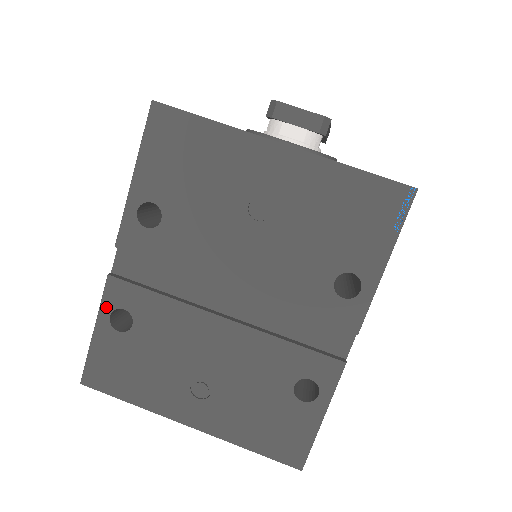
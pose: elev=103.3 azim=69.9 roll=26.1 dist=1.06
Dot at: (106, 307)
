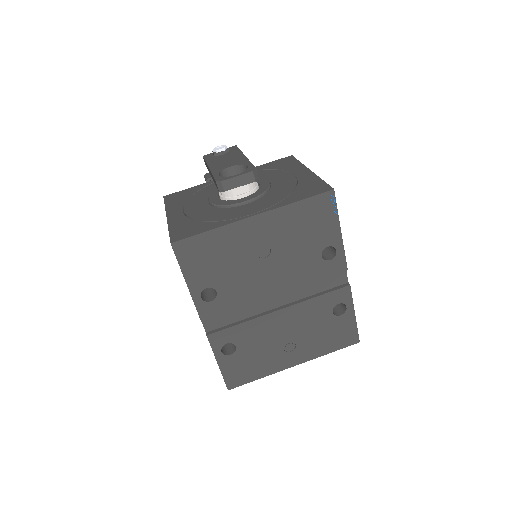
Dot at: (216, 350)
